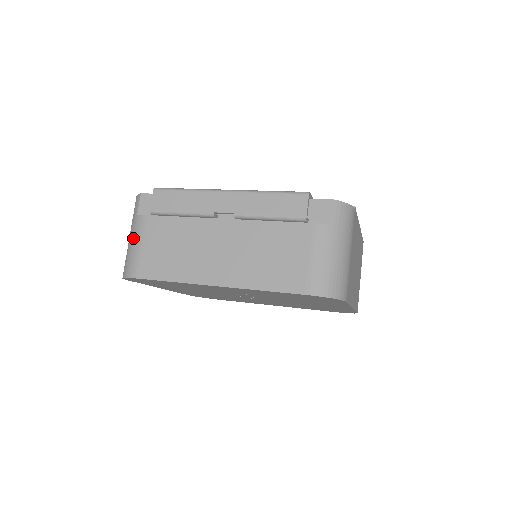
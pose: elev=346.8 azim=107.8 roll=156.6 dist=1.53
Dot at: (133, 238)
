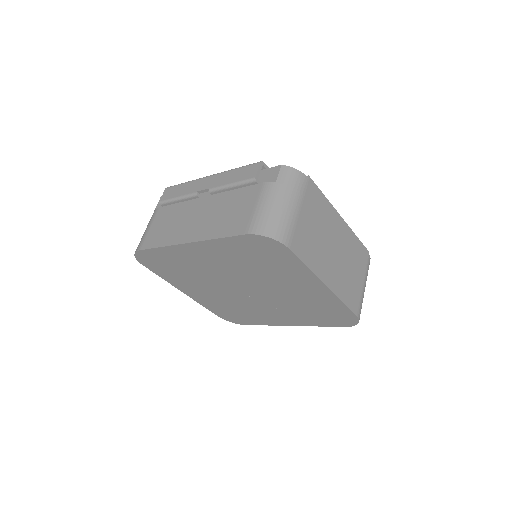
Dot at: (147, 226)
